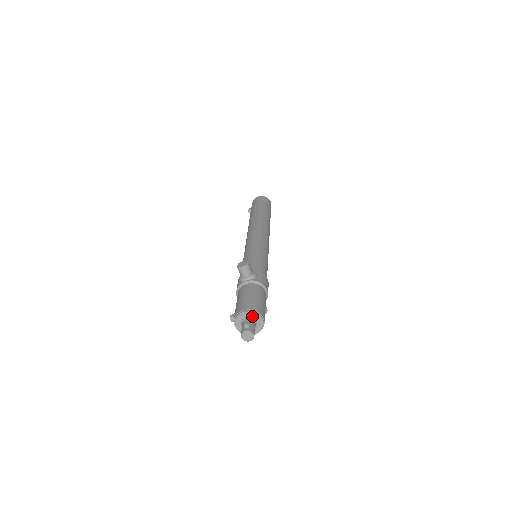
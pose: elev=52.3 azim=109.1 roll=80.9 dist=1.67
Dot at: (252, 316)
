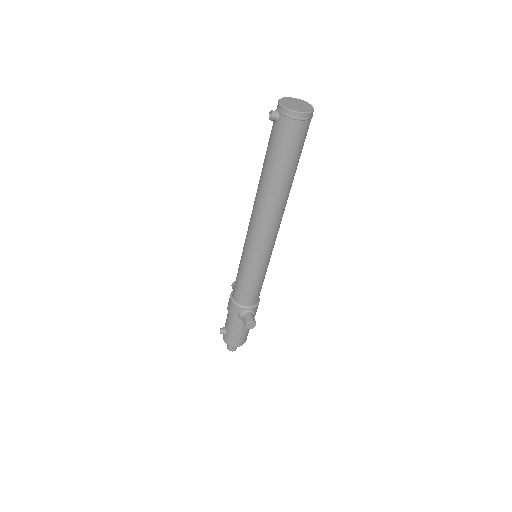
Dot at: occluded
